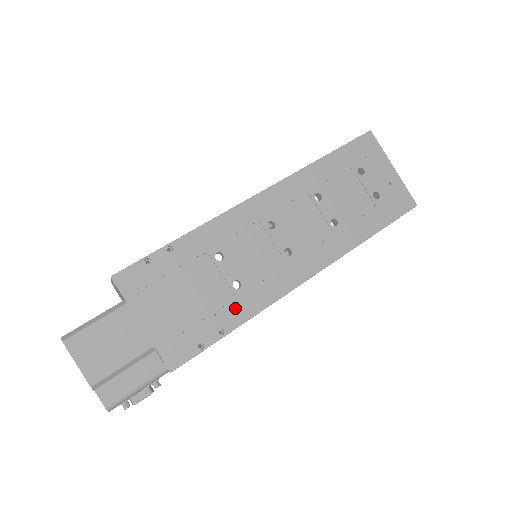
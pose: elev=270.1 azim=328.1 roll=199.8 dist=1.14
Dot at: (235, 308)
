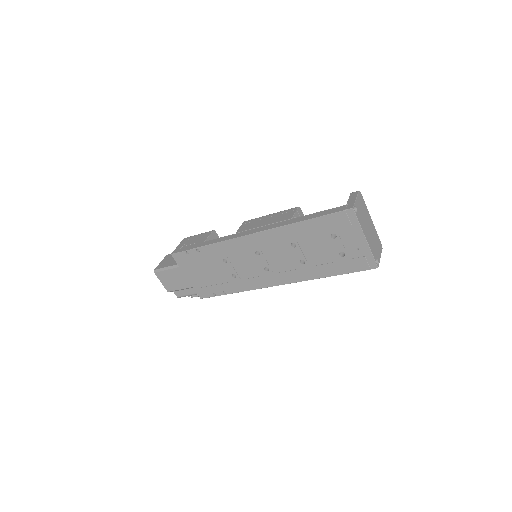
Dot at: (232, 285)
